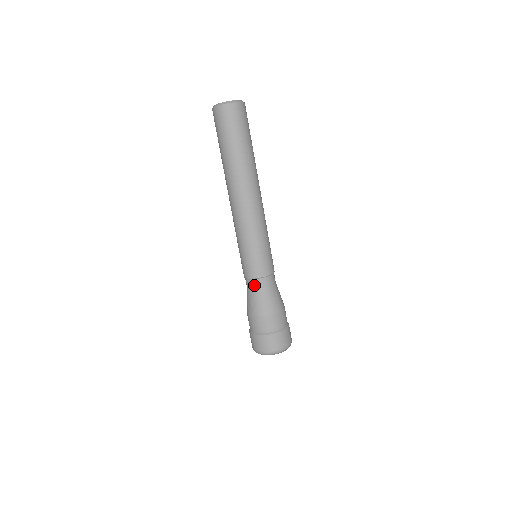
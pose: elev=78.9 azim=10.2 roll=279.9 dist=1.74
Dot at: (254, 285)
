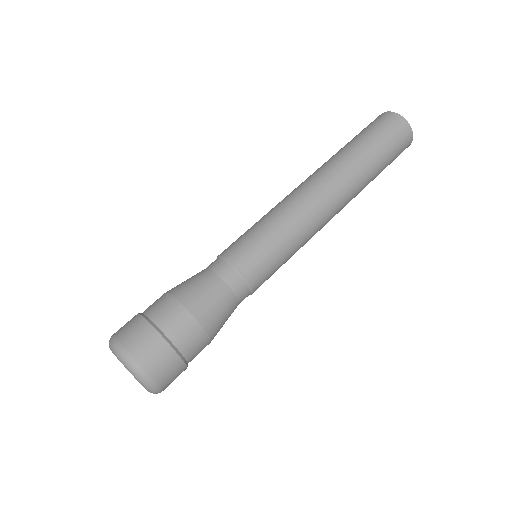
Dot at: (211, 264)
